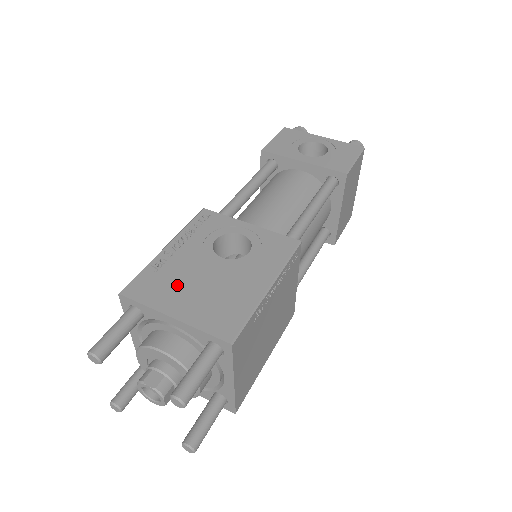
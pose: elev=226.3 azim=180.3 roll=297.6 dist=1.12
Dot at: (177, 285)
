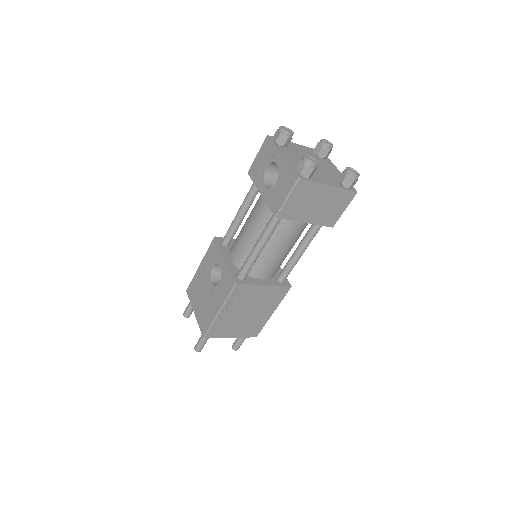
Dot at: (198, 294)
